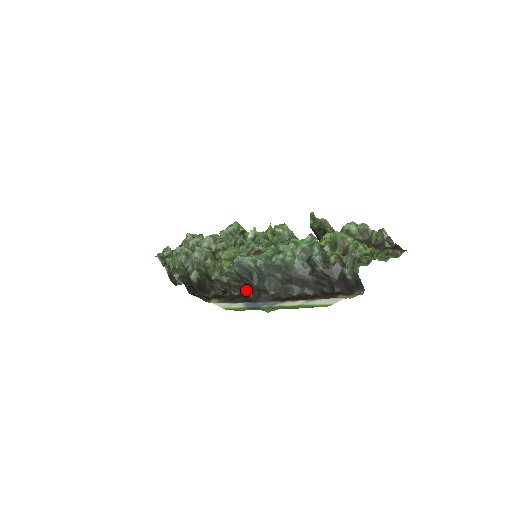
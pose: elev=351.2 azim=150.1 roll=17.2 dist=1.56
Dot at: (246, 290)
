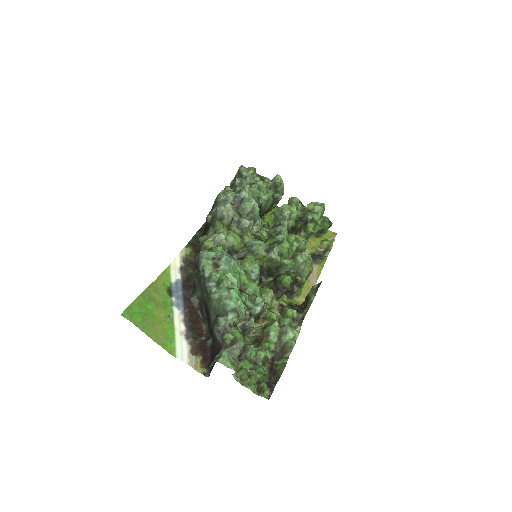
Dot at: occluded
